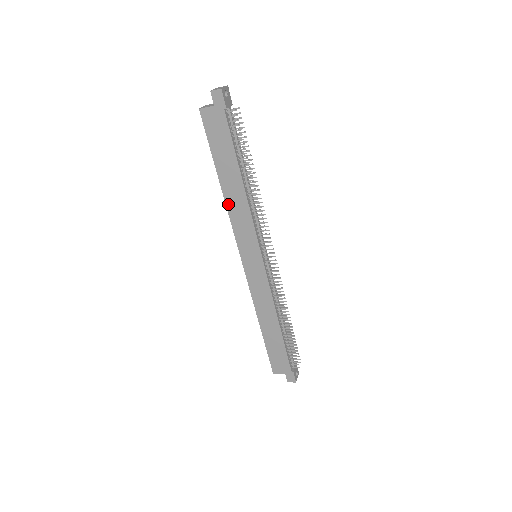
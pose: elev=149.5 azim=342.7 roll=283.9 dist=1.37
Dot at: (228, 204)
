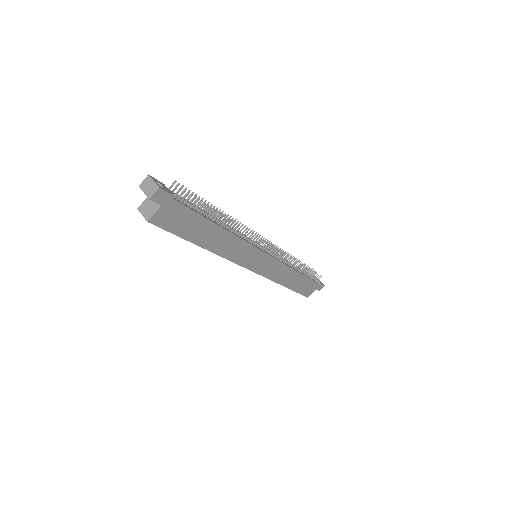
Dot at: (219, 253)
